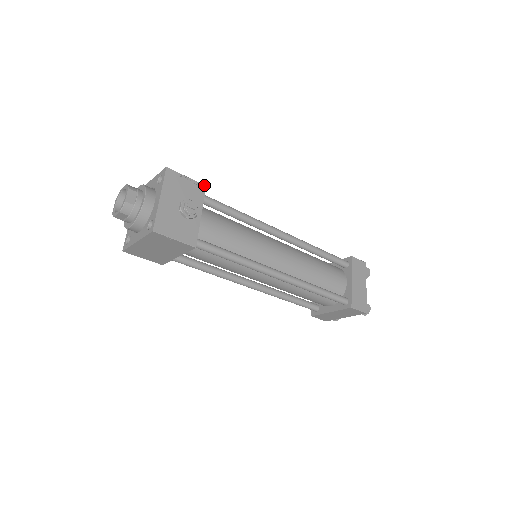
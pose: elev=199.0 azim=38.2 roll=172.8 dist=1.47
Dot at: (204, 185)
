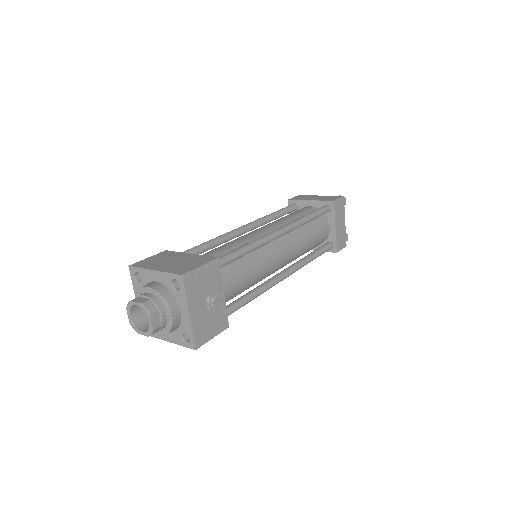
Dot at: (217, 259)
